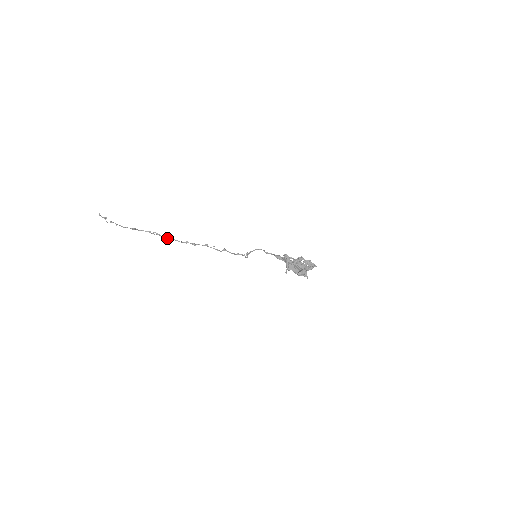
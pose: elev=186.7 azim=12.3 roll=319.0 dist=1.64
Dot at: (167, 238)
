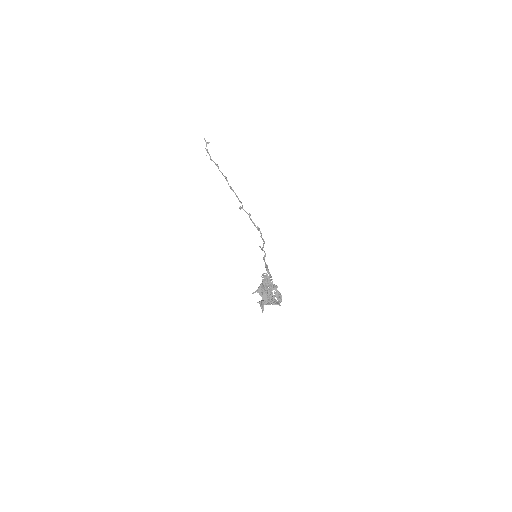
Dot at: (231, 188)
